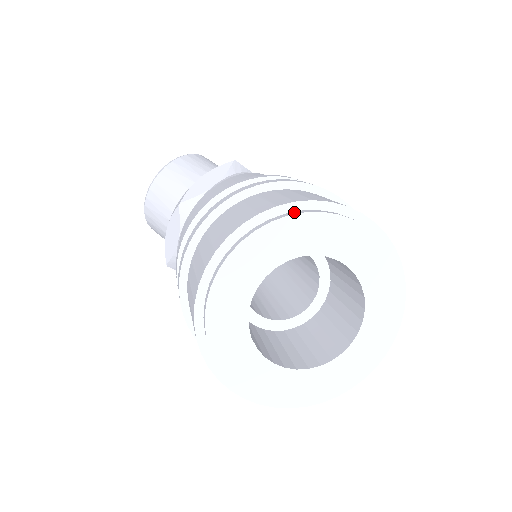
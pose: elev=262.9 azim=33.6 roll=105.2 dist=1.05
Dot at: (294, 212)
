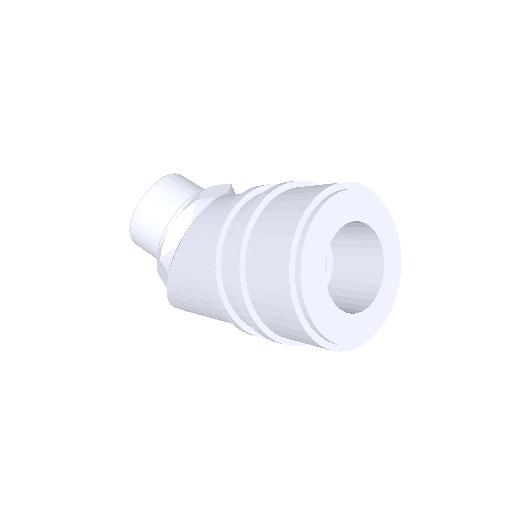
Dot at: (357, 190)
